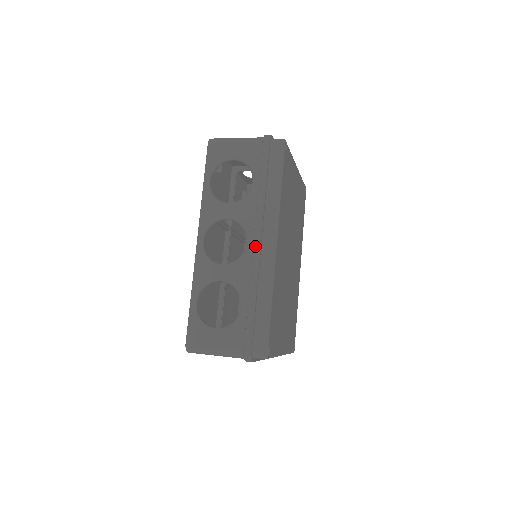
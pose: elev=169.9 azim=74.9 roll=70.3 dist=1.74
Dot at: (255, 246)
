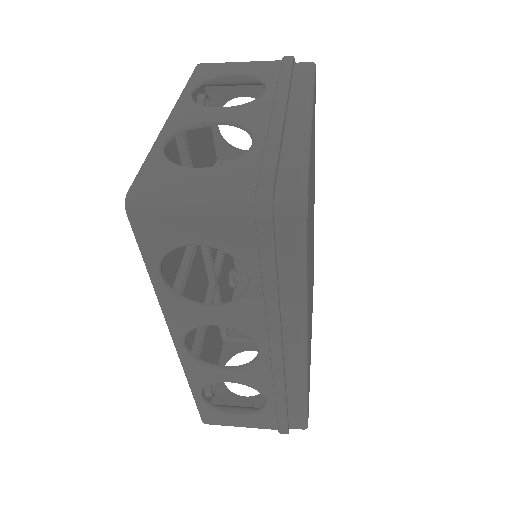
Dot at: (274, 360)
